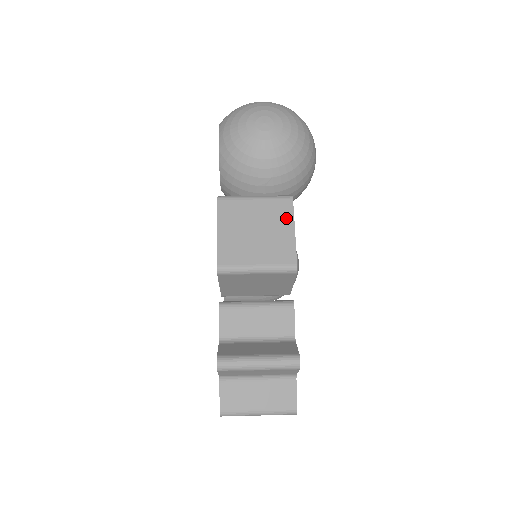
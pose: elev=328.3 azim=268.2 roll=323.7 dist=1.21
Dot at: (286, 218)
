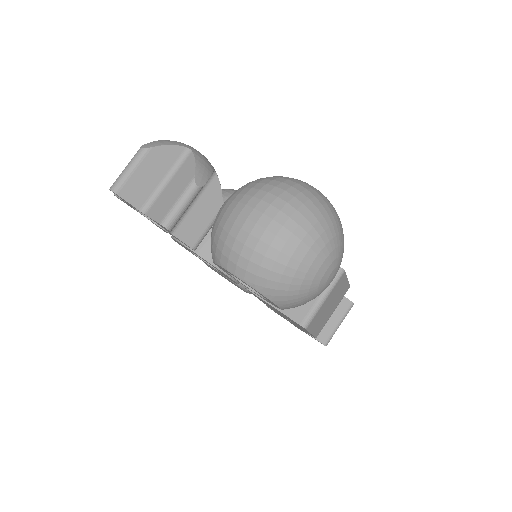
Dot at: (343, 283)
